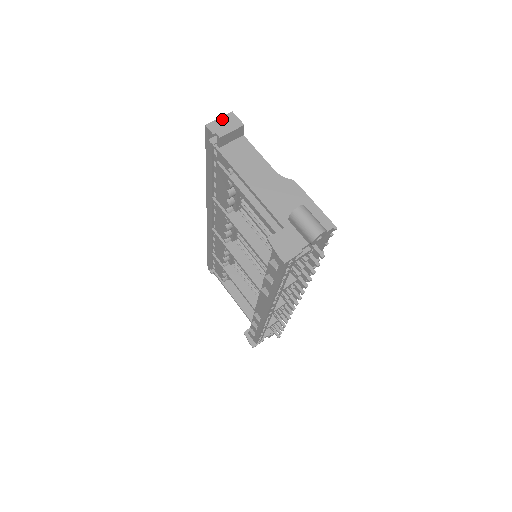
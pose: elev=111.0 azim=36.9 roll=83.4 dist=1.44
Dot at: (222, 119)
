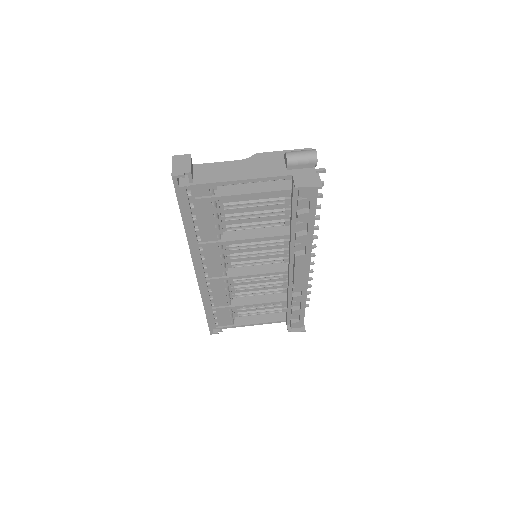
Dot at: (174, 164)
